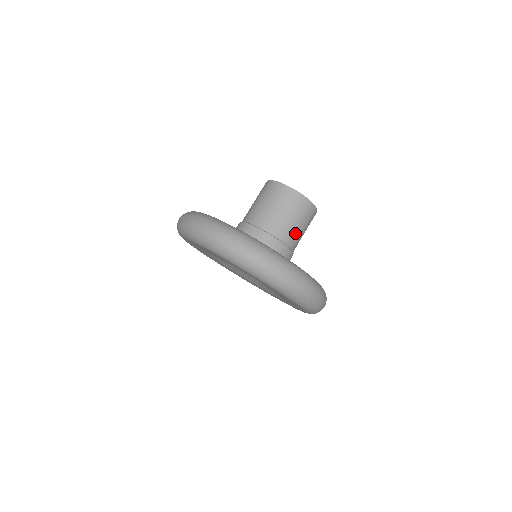
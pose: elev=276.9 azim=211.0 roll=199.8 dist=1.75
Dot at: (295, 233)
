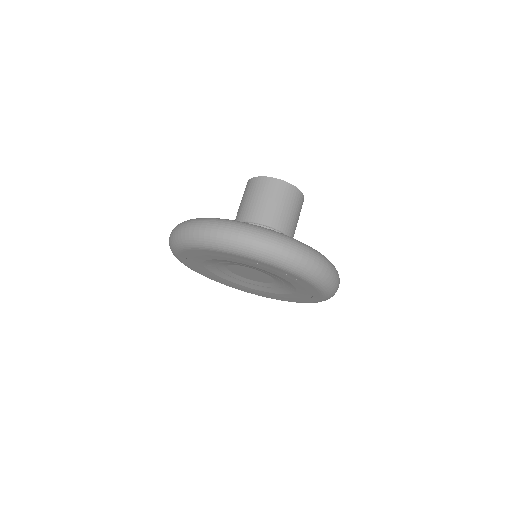
Dot at: (285, 218)
